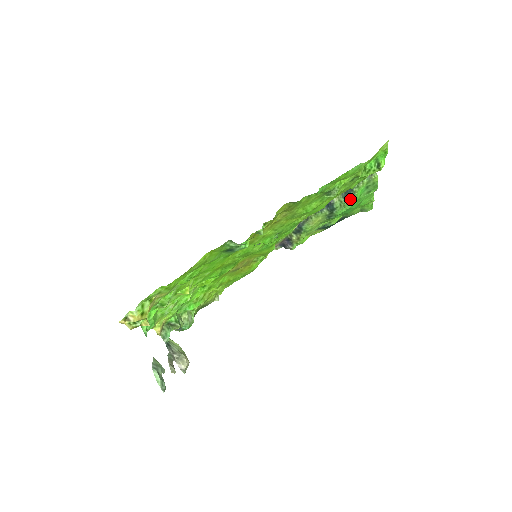
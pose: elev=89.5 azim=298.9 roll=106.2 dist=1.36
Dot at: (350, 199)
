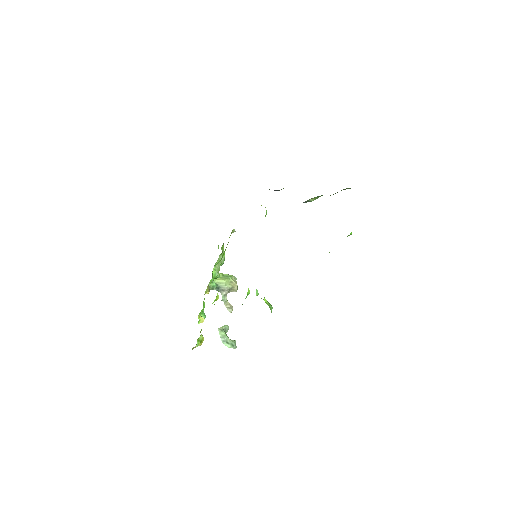
Dot at: occluded
